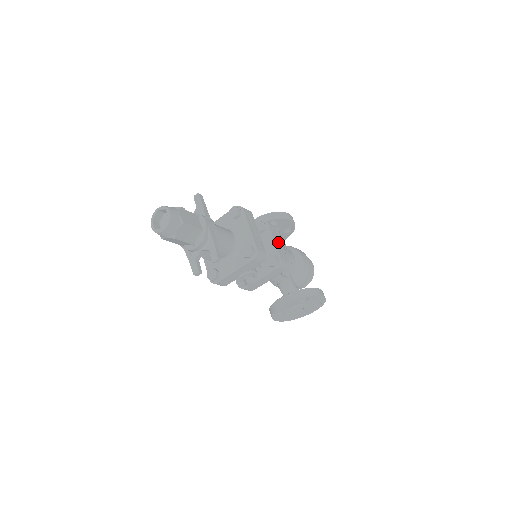
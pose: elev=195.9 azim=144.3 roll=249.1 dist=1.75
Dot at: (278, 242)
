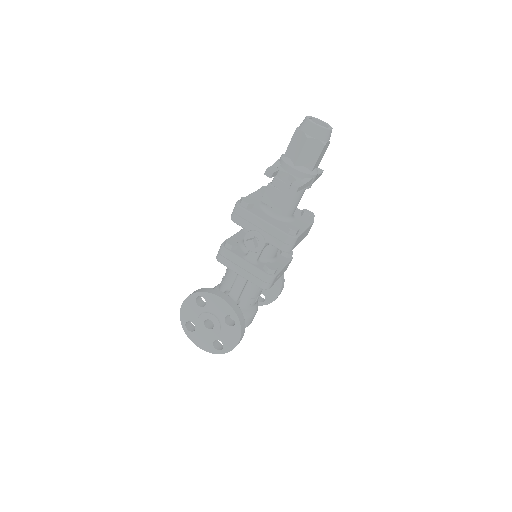
Dot at: occluded
